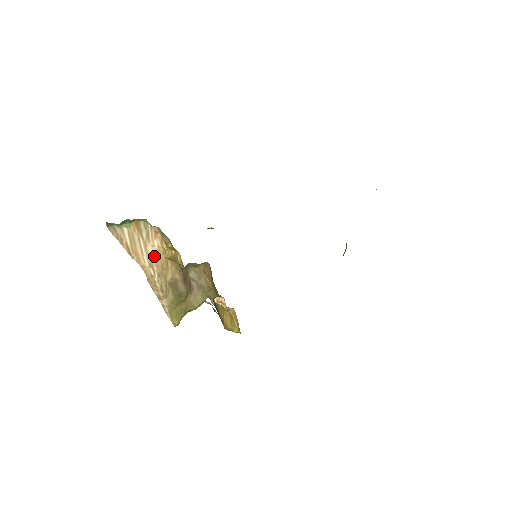
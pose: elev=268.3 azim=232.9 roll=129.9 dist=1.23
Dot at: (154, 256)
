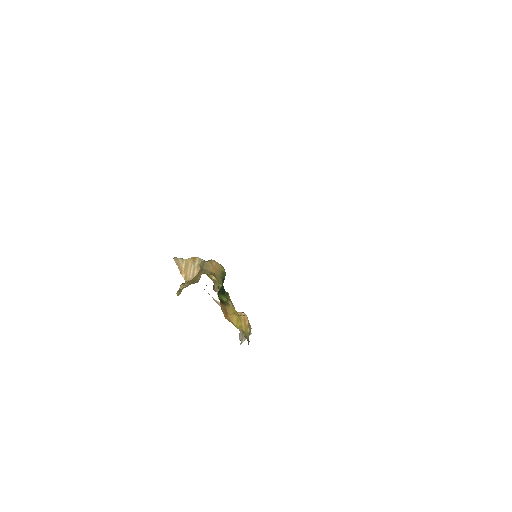
Dot at: occluded
